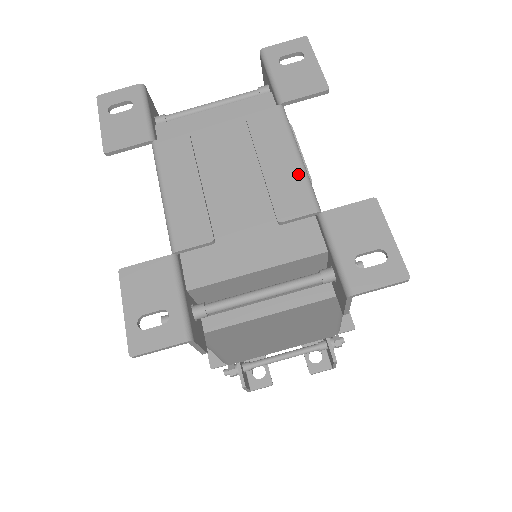
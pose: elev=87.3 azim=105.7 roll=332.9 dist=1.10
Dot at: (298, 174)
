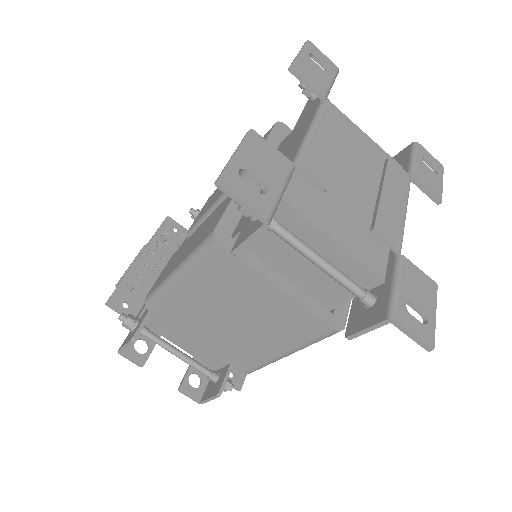
Dot at: (401, 220)
